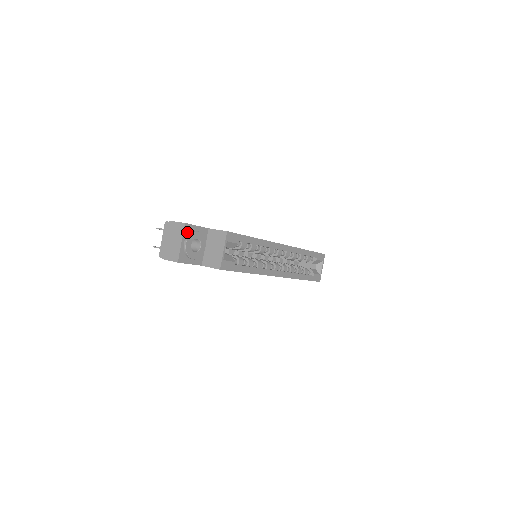
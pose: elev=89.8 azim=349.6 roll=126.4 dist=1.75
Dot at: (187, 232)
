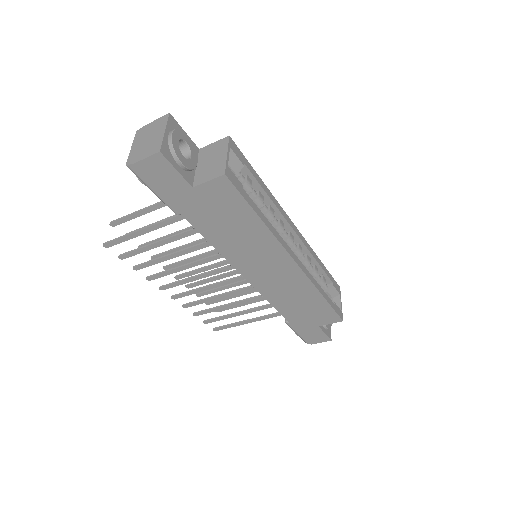
Dot at: (172, 127)
